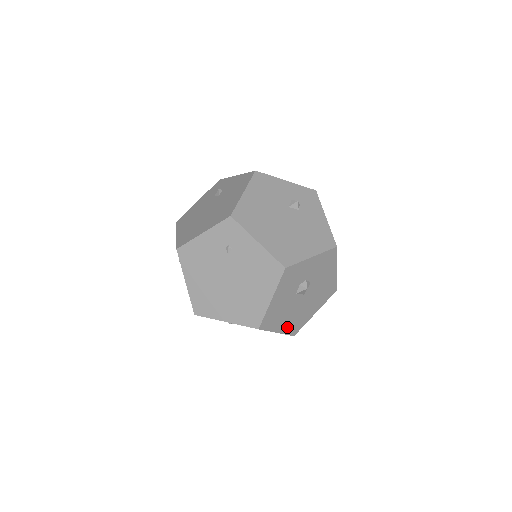
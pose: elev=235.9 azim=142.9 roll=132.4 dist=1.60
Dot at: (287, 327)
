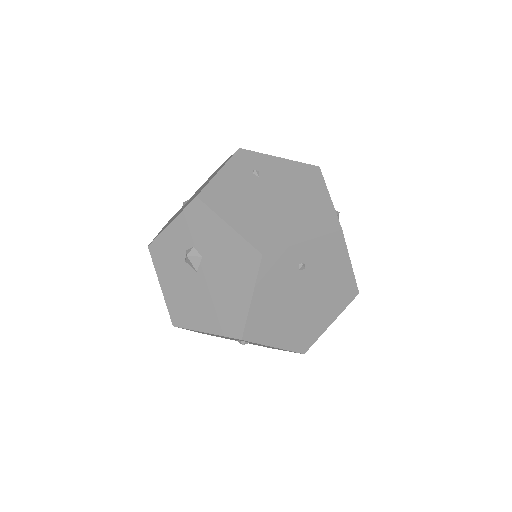
Dot at: occluded
